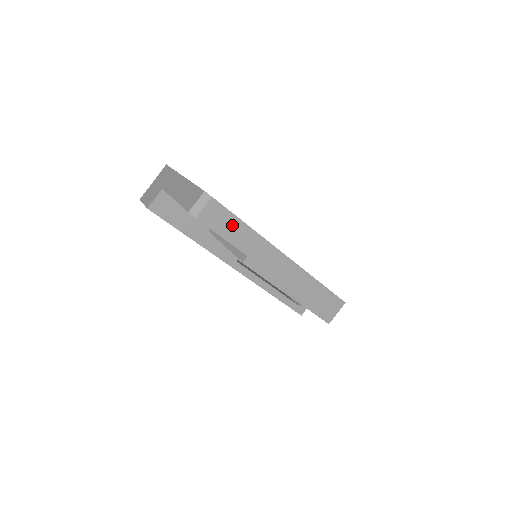
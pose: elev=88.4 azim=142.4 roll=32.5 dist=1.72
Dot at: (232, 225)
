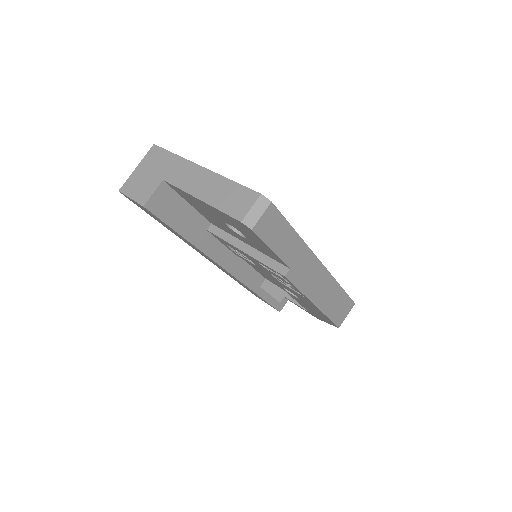
Dot at: (283, 234)
